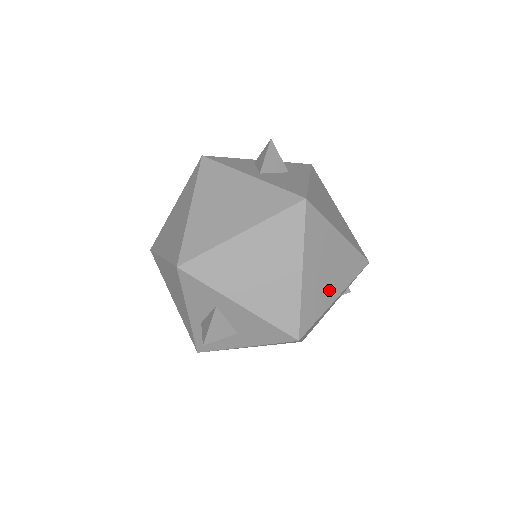
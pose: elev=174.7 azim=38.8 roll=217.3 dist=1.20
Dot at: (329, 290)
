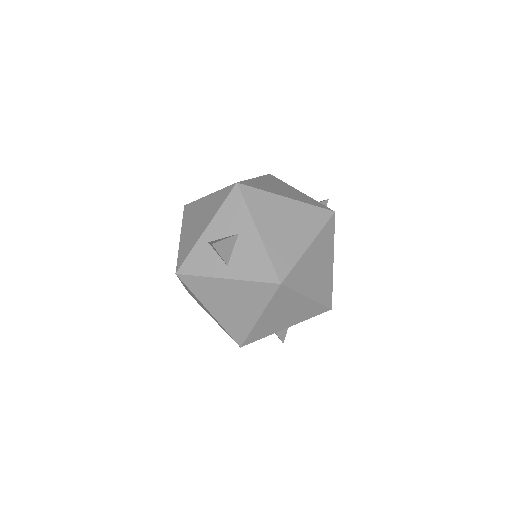
Dot at: (327, 270)
